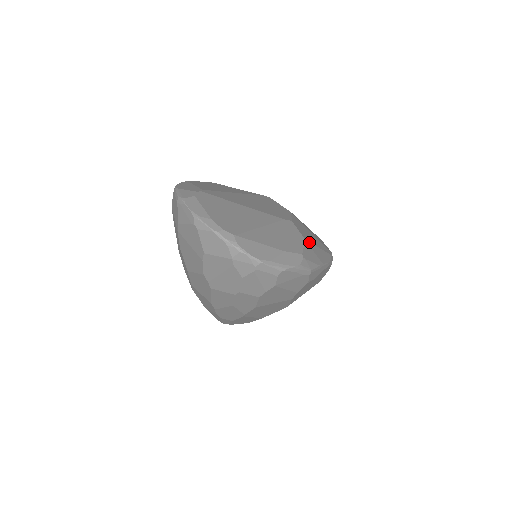
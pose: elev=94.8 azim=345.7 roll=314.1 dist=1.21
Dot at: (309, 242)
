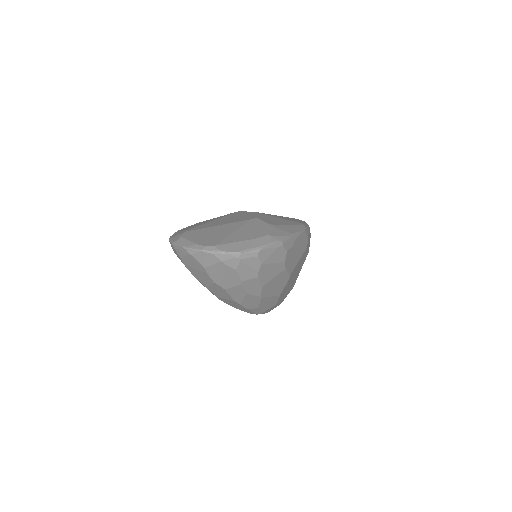
Dot at: (275, 225)
